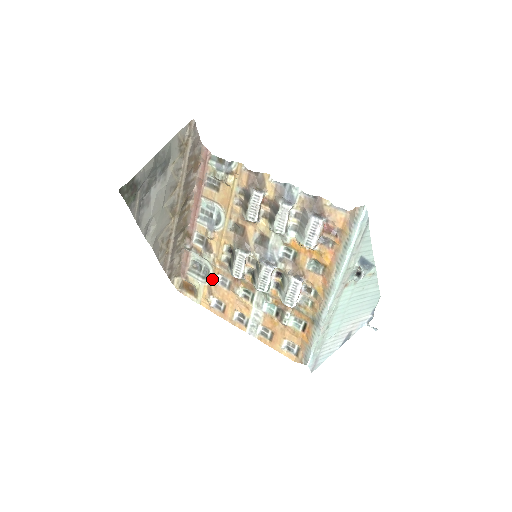
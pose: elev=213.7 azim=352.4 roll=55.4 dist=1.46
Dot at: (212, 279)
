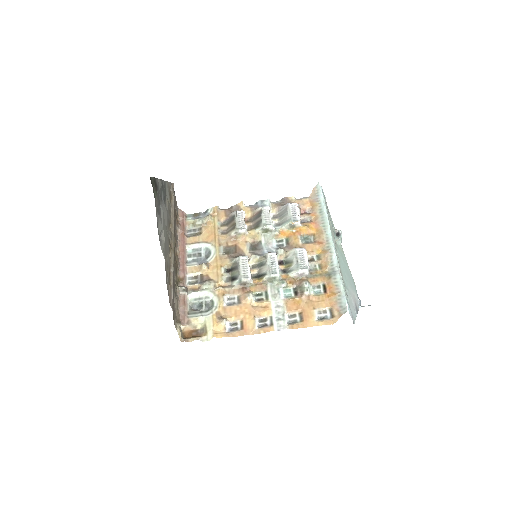
Dot at: (218, 304)
